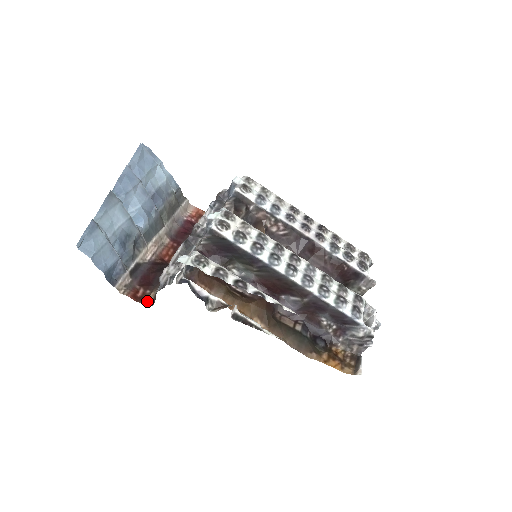
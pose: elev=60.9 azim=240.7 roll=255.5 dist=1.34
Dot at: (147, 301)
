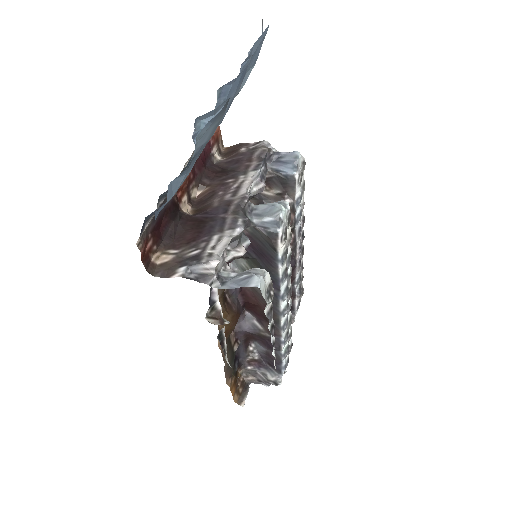
Dot at: (149, 263)
